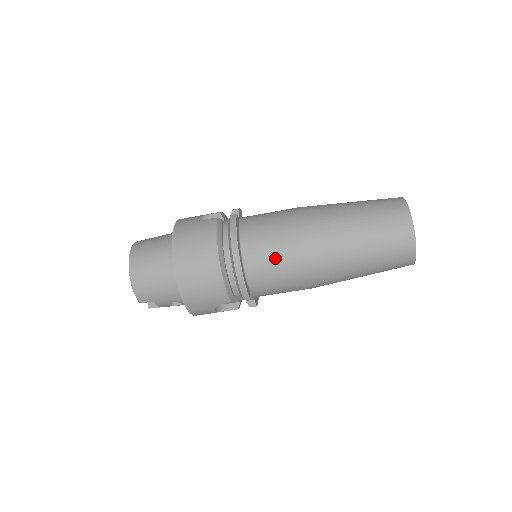
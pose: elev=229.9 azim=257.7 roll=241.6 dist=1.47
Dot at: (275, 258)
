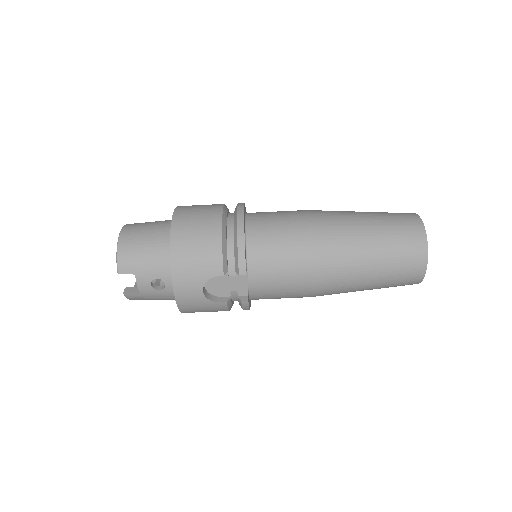
Dot at: (280, 233)
